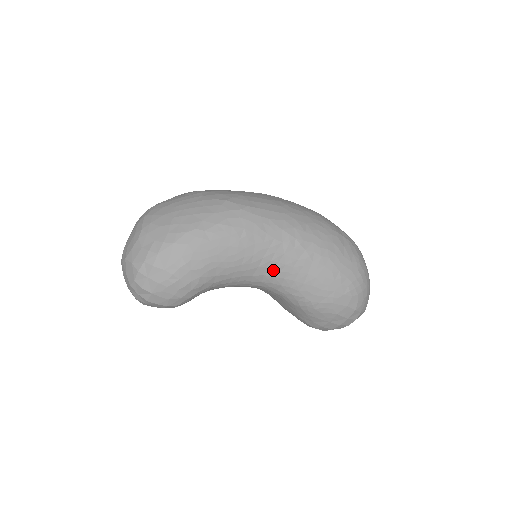
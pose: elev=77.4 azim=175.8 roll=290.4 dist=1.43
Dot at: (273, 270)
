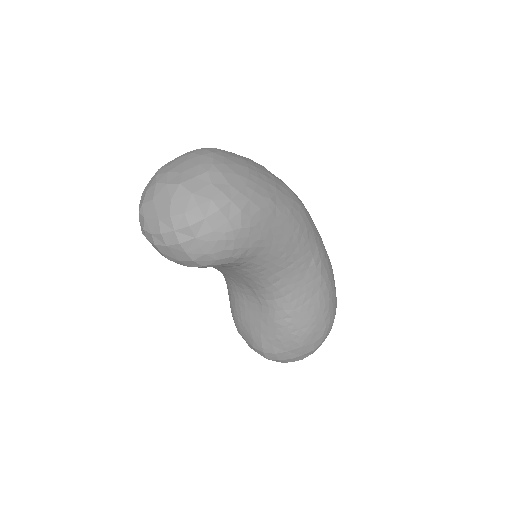
Dot at: (291, 278)
